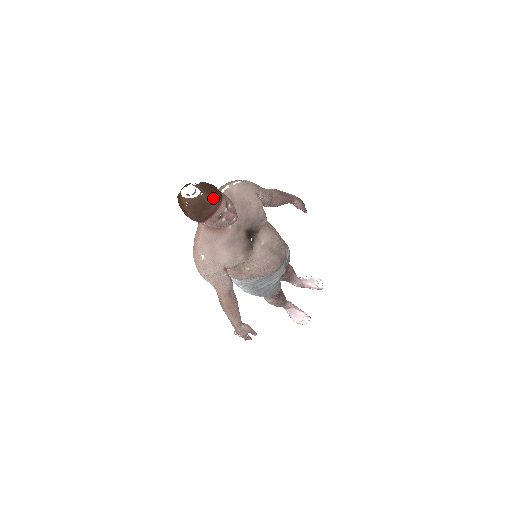
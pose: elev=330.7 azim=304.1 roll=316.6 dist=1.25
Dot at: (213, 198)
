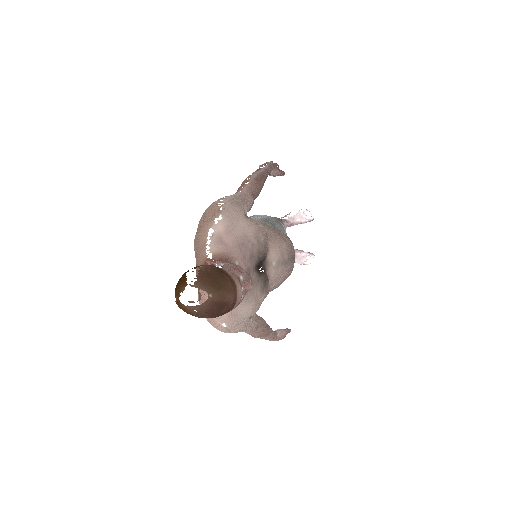
Dot at: (226, 292)
